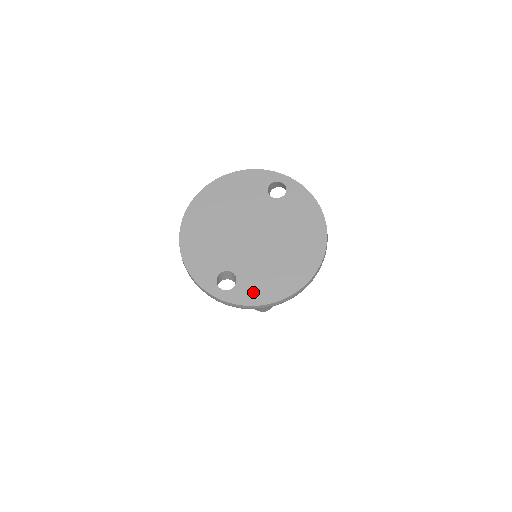
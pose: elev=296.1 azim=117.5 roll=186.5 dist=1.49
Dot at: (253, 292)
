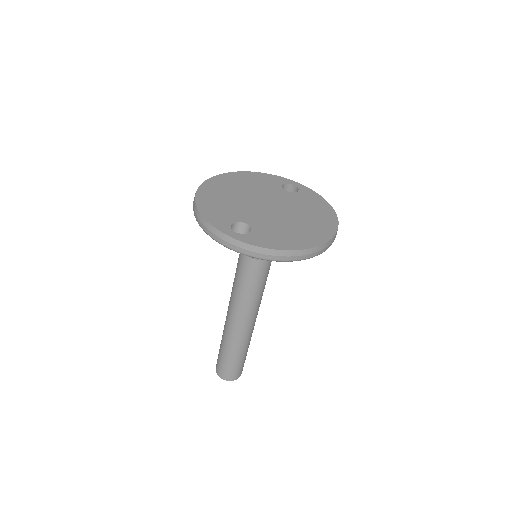
Dot at: (268, 240)
